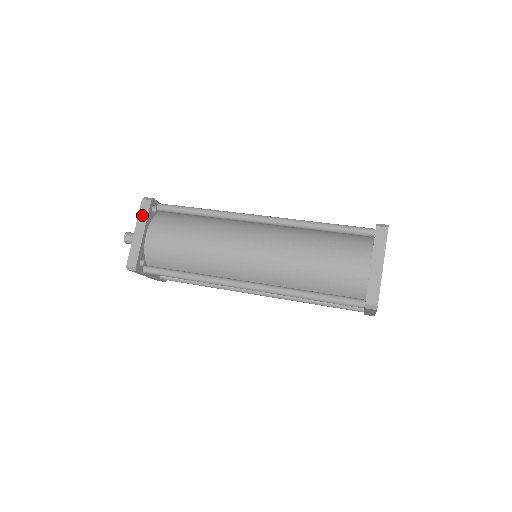
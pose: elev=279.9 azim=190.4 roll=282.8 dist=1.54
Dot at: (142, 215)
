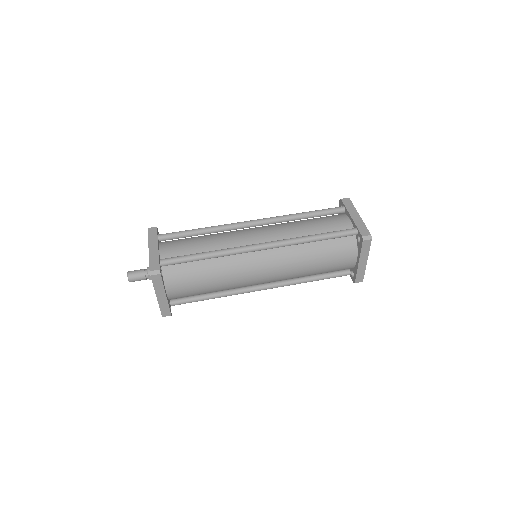
Dot at: (157, 286)
